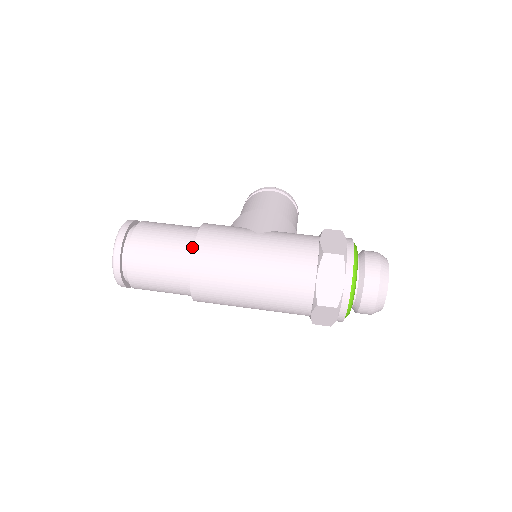
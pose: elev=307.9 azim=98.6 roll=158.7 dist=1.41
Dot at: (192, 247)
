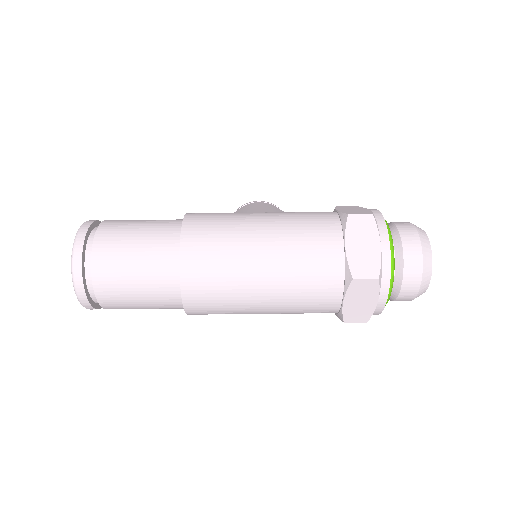
Dot at: (179, 232)
